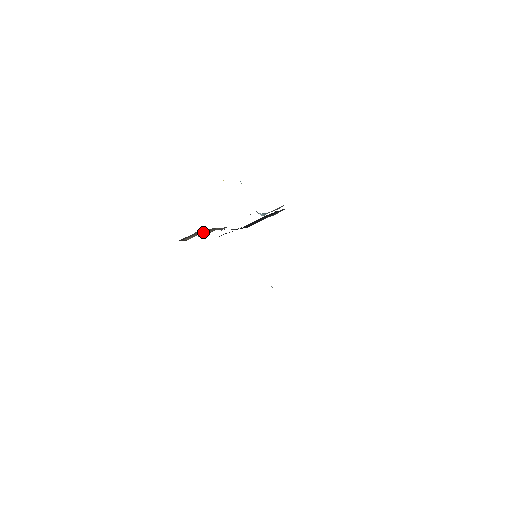
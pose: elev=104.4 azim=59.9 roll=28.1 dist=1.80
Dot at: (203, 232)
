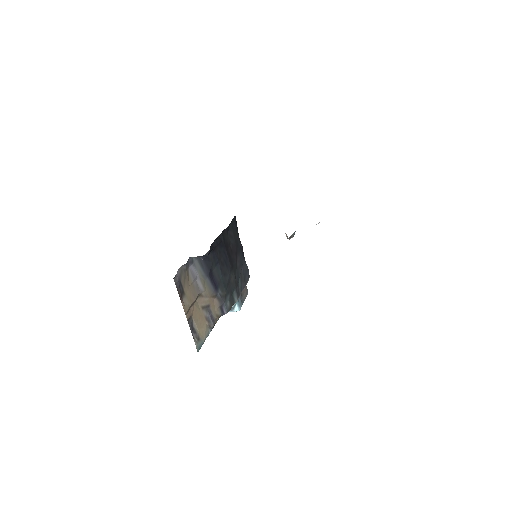
Dot at: (196, 295)
